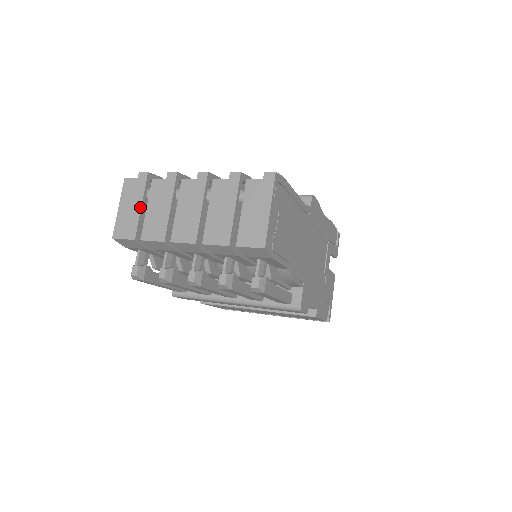
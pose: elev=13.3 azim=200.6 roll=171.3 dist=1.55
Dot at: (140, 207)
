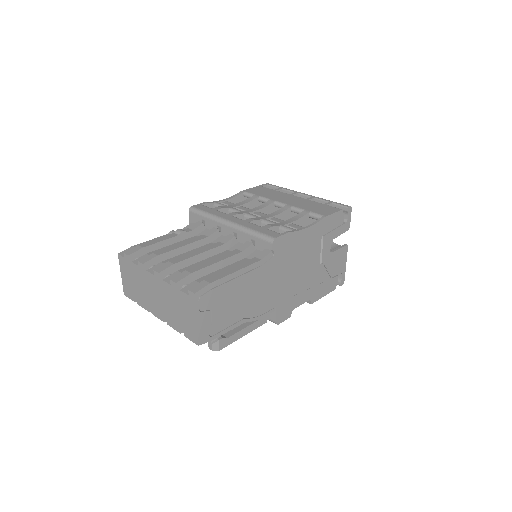
Dot at: (131, 280)
